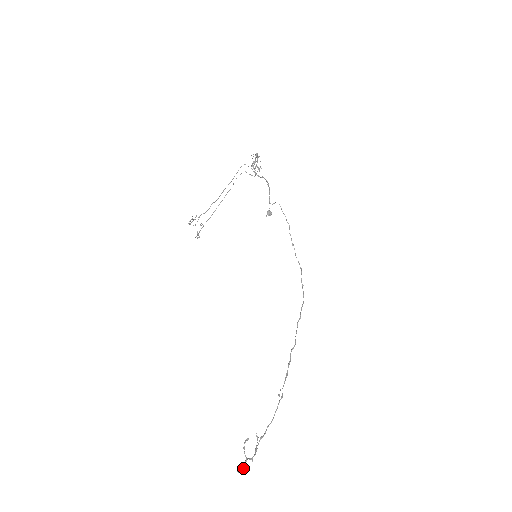
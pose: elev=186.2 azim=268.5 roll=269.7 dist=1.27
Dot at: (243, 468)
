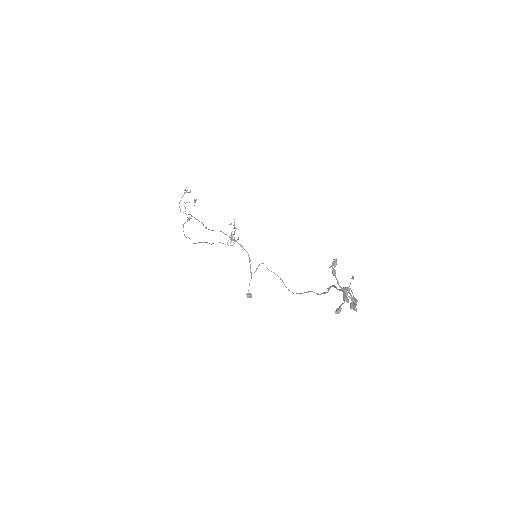
Dot at: (345, 296)
